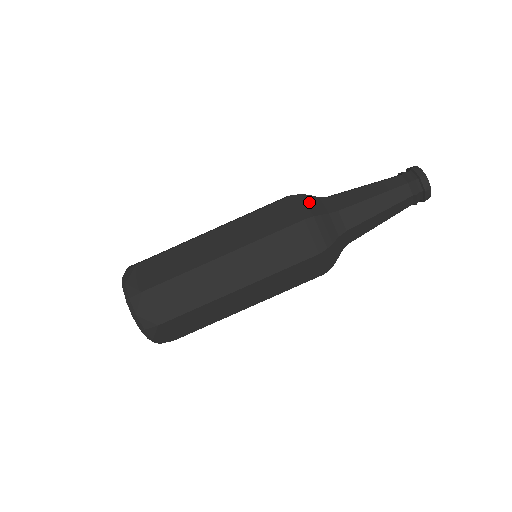
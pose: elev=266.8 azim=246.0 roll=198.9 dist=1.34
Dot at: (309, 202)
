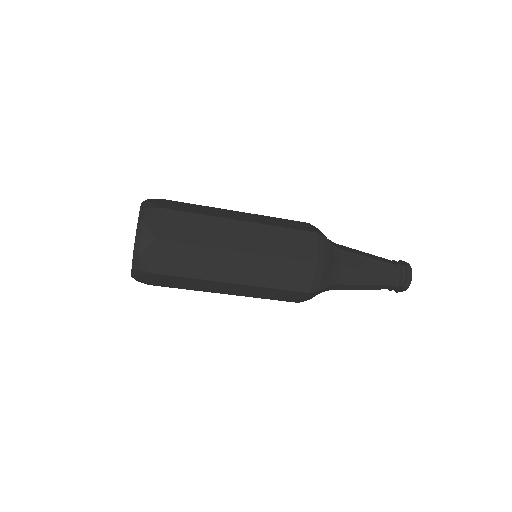
Dot at: occluded
